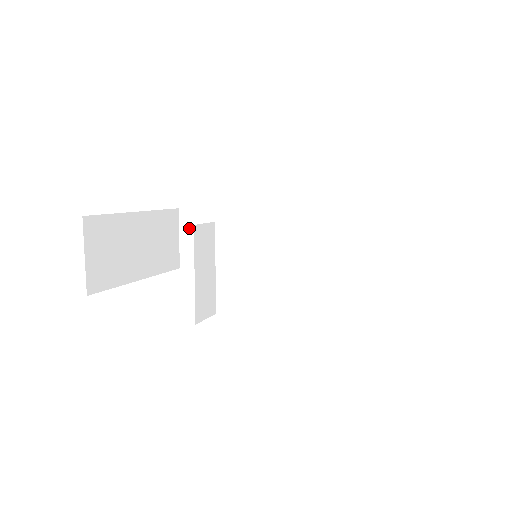
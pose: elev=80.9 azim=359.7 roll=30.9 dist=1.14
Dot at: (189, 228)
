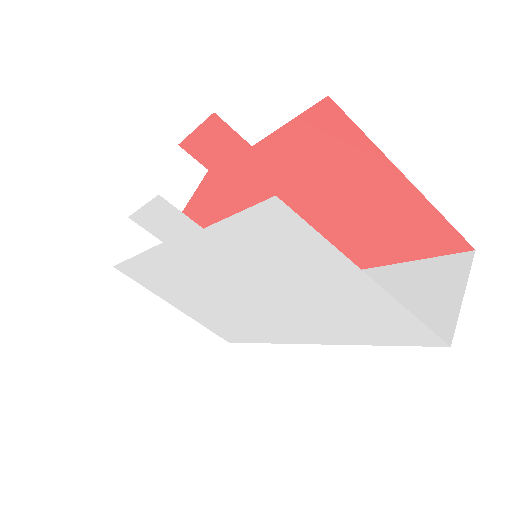
Dot at: occluded
